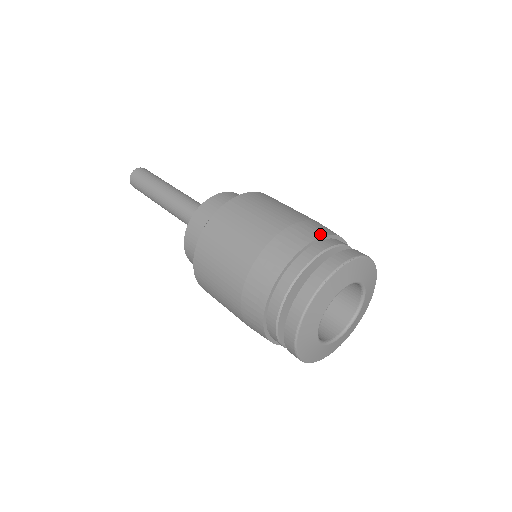
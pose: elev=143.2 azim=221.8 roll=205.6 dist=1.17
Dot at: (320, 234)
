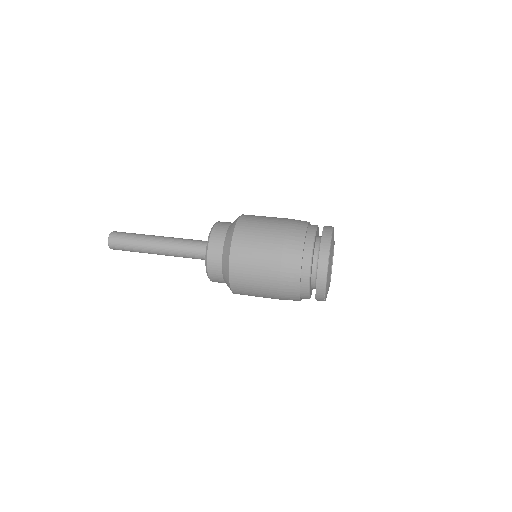
Dot at: (304, 231)
